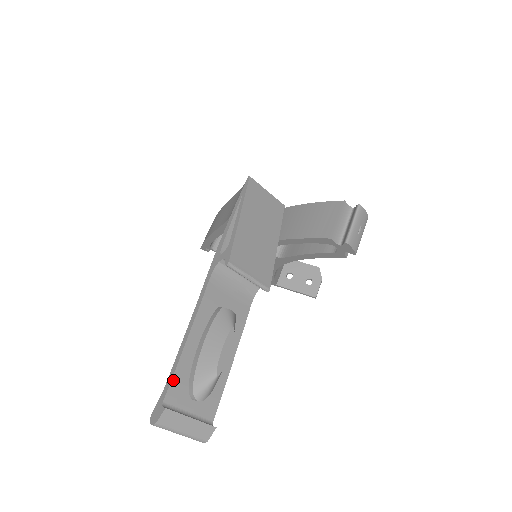
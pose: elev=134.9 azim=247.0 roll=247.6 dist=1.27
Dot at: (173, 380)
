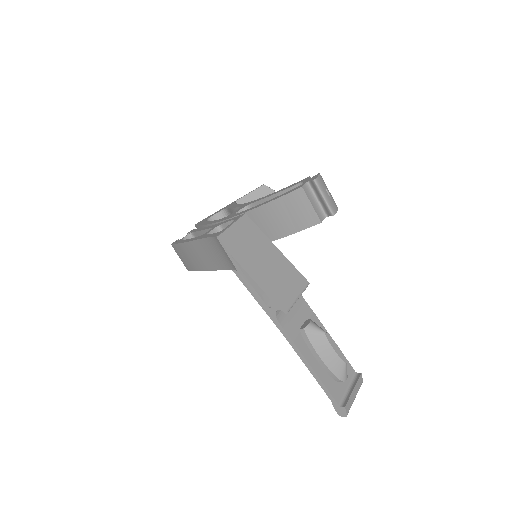
Dot at: (330, 391)
